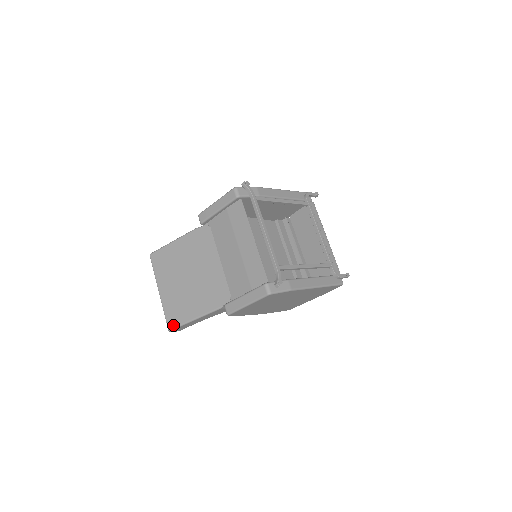
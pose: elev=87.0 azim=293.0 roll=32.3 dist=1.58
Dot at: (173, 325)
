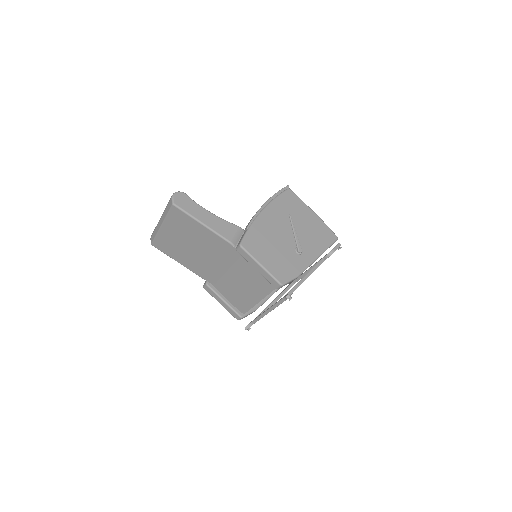
Dot at: (158, 248)
